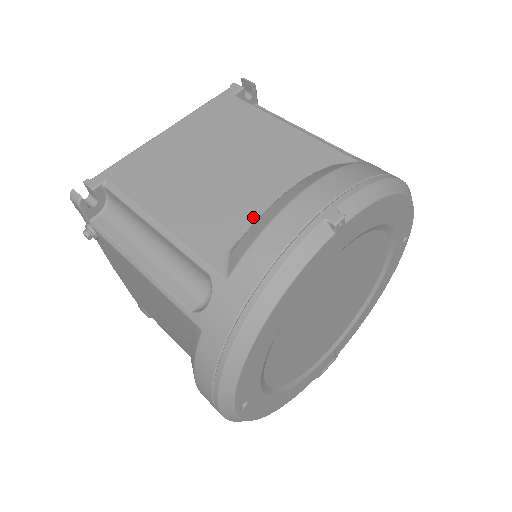
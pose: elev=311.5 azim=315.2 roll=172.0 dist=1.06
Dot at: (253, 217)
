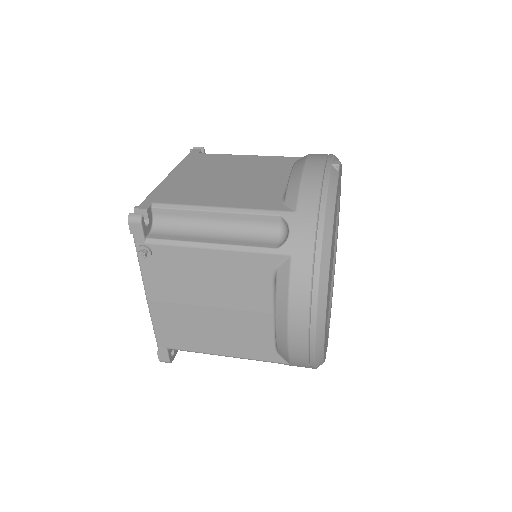
Dot at: (279, 188)
